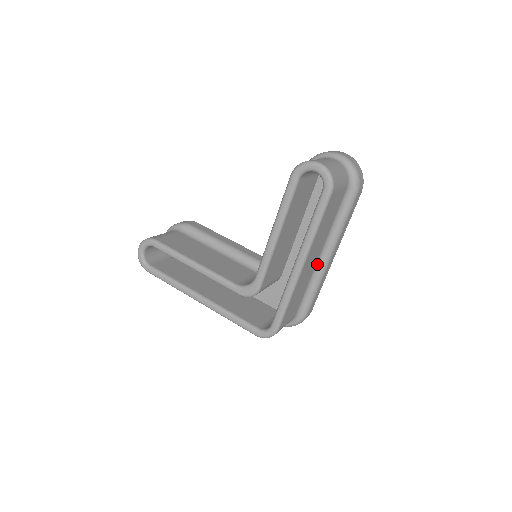
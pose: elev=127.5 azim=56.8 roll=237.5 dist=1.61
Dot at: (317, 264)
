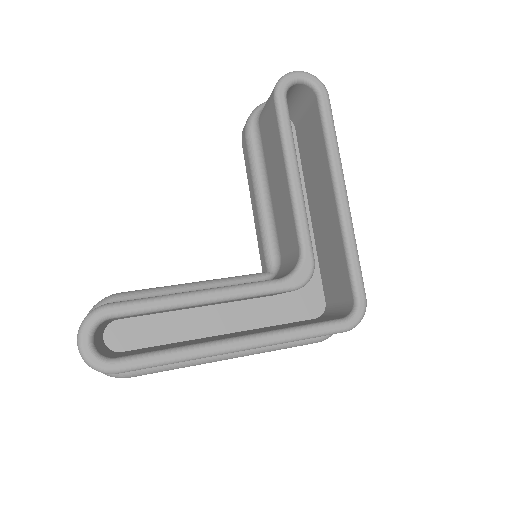
Dot at: occluded
